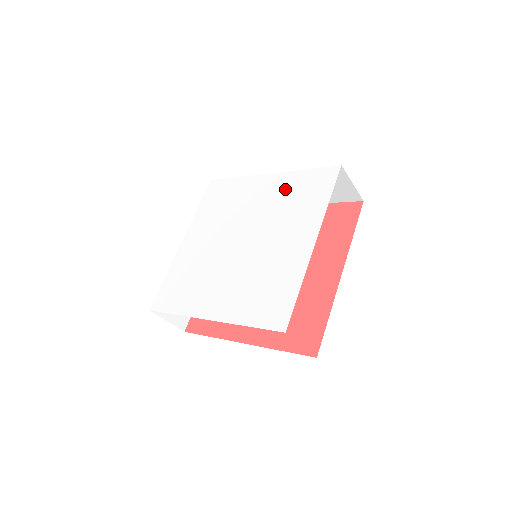
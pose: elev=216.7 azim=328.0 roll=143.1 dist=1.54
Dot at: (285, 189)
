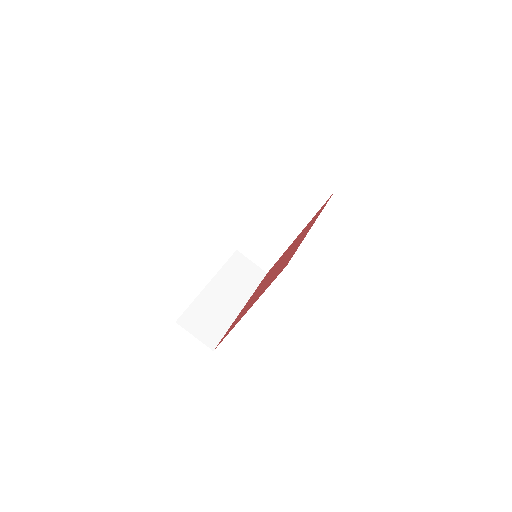
Dot at: occluded
